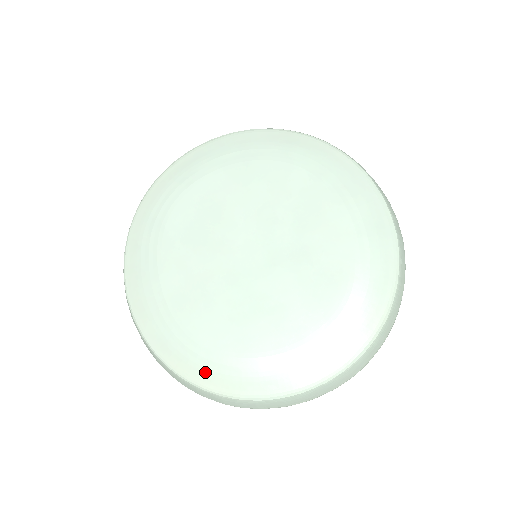
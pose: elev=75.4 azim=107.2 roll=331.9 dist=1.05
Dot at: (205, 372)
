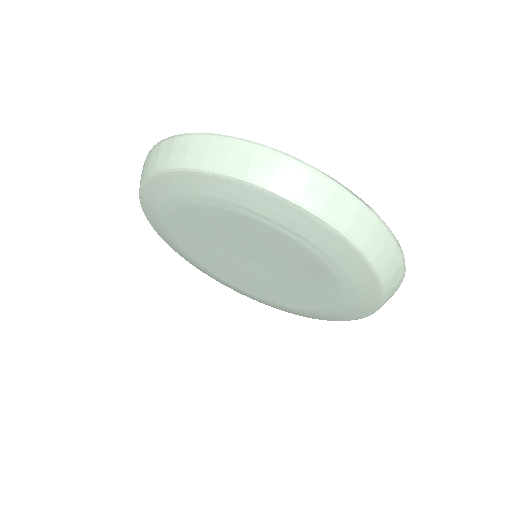
Dot at: (308, 316)
